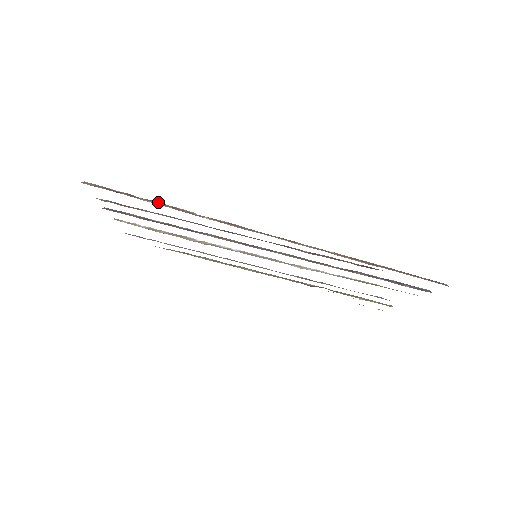
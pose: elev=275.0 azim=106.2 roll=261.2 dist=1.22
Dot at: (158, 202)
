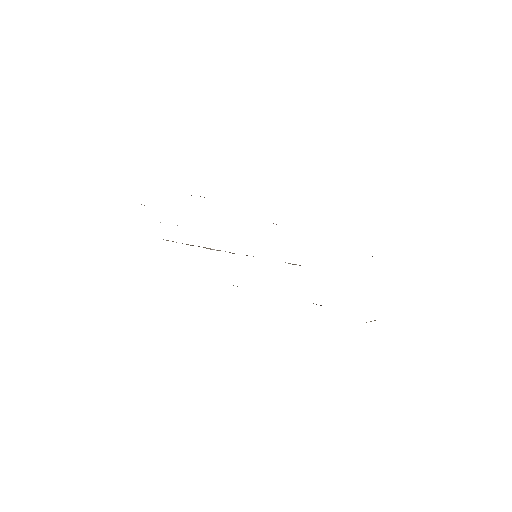
Dot at: occluded
